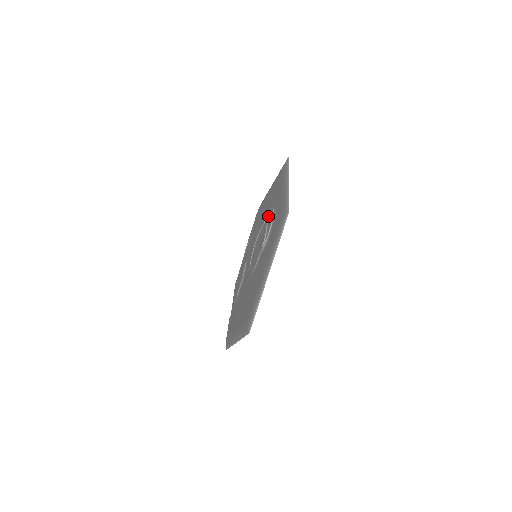
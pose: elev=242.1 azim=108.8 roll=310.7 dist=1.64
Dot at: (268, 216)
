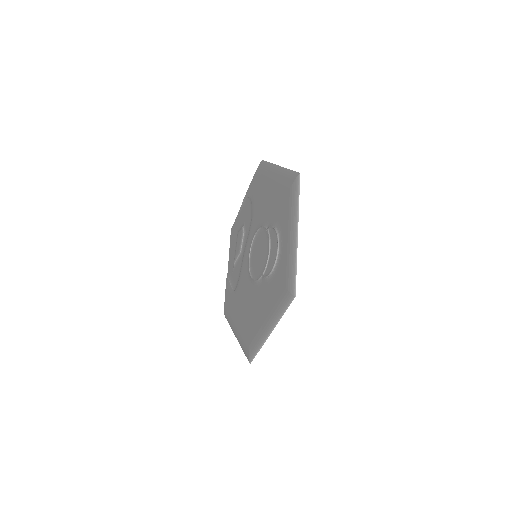
Dot at: (271, 230)
